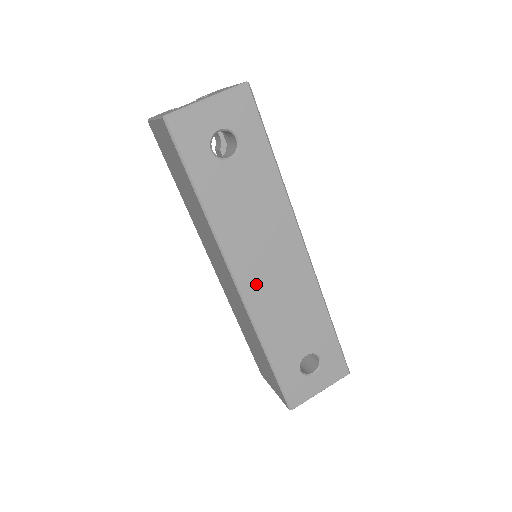
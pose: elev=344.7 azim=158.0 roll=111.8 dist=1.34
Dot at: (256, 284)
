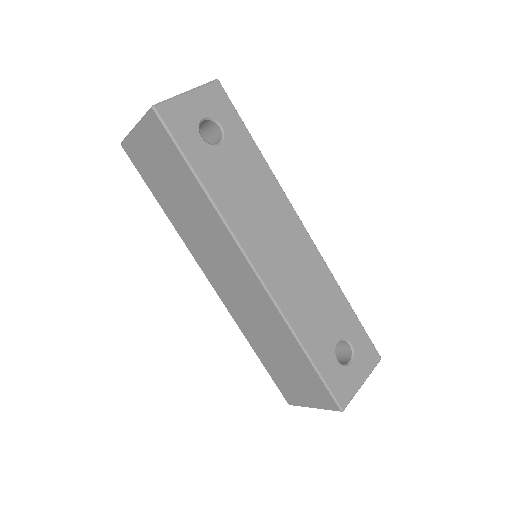
Dot at: (272, 267)
